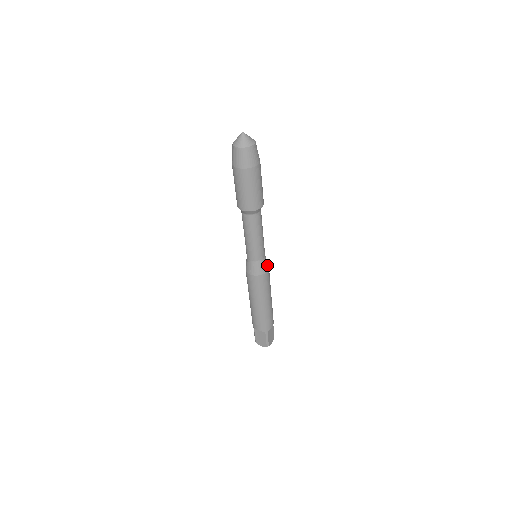
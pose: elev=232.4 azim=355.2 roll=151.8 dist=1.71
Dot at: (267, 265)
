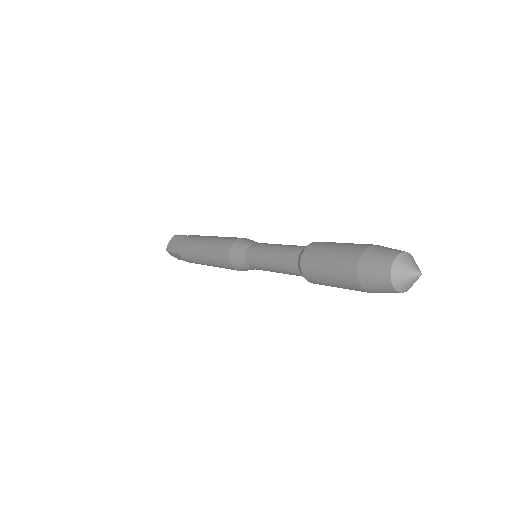
Dot at: occluded
